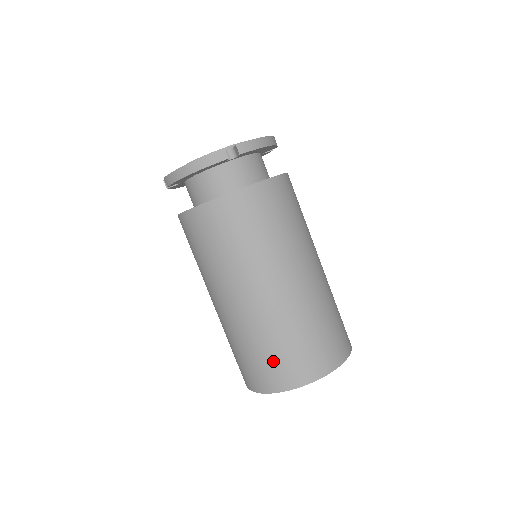
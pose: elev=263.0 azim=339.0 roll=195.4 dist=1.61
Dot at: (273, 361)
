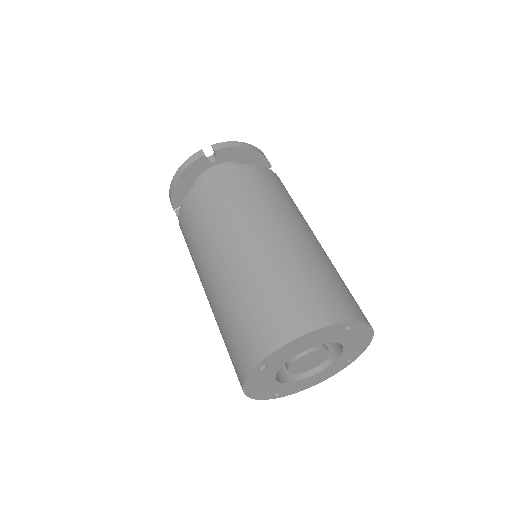
Dot at: (248, 324)
